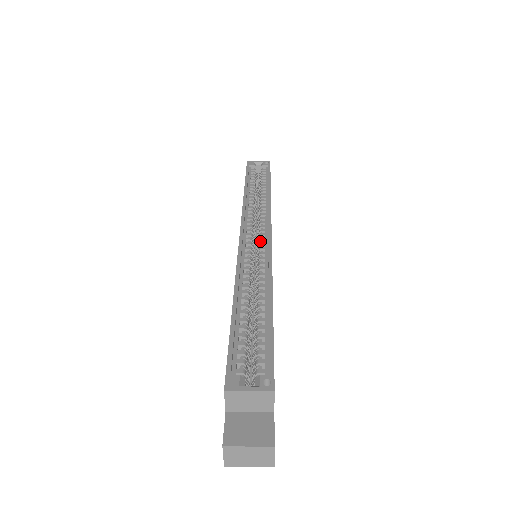
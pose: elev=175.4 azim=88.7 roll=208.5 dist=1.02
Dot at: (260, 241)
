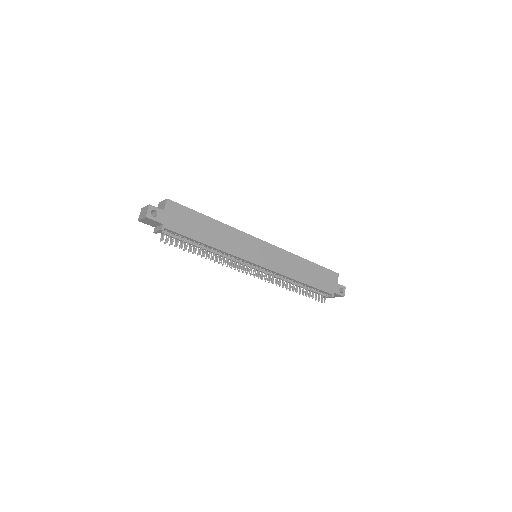
Dot at: occluded
